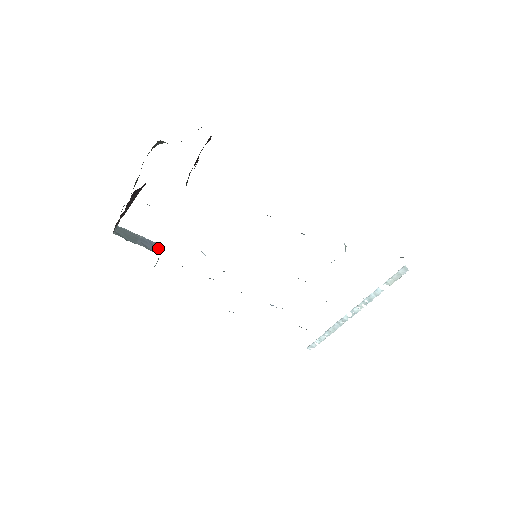
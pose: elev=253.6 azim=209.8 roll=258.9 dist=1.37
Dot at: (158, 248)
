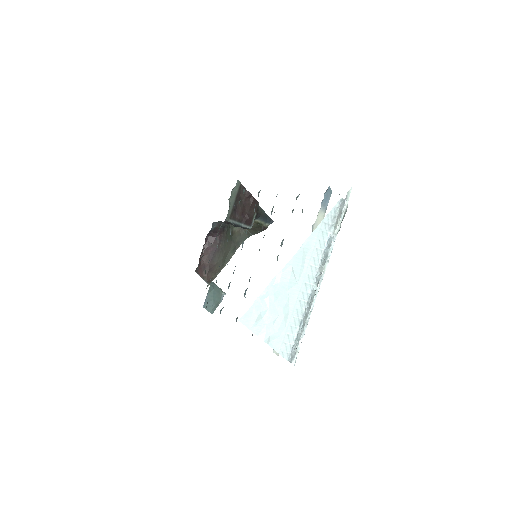
Dot at: (216, 285)
